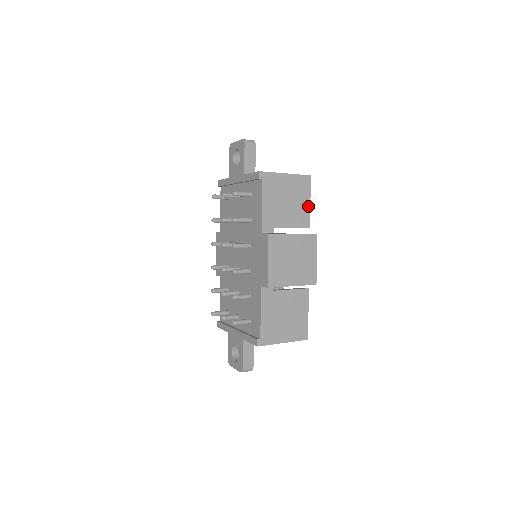
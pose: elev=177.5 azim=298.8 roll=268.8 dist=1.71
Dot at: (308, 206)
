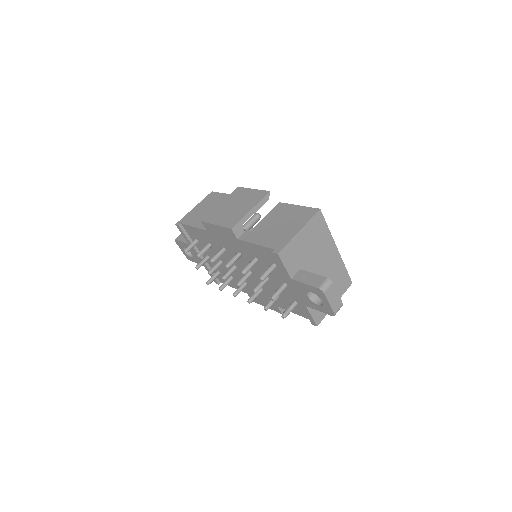
Dot at: occluded
